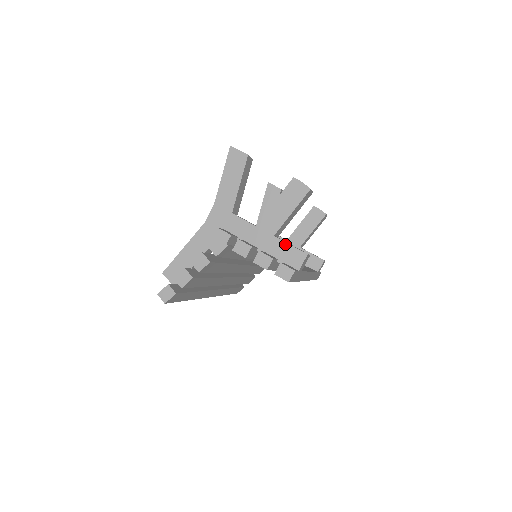
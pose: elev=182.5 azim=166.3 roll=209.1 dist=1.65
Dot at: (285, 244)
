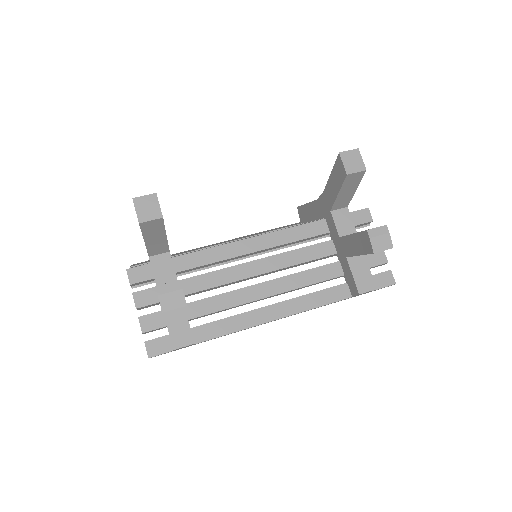
Dot at: (166, 324)
